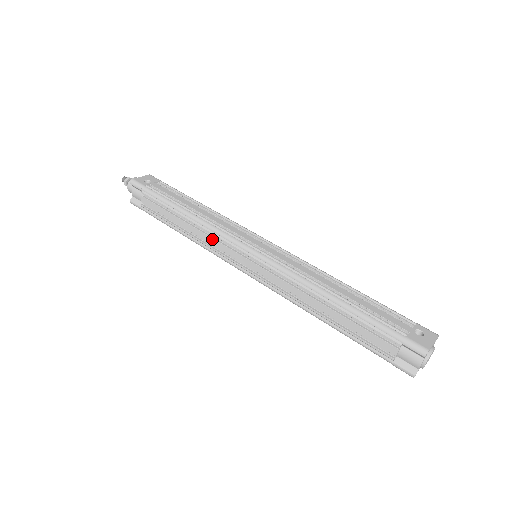
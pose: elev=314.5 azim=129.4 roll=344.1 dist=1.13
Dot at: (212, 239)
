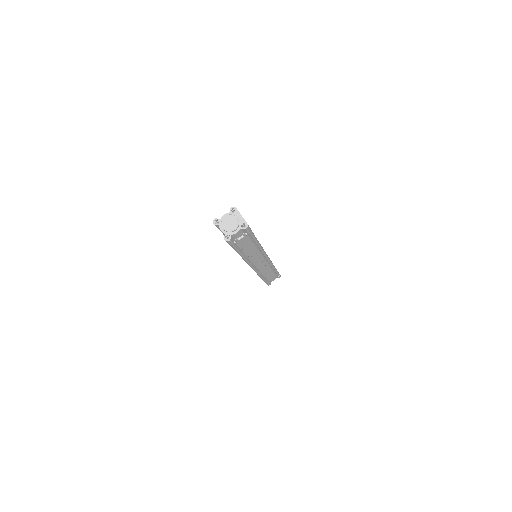
Dot at: occluded
